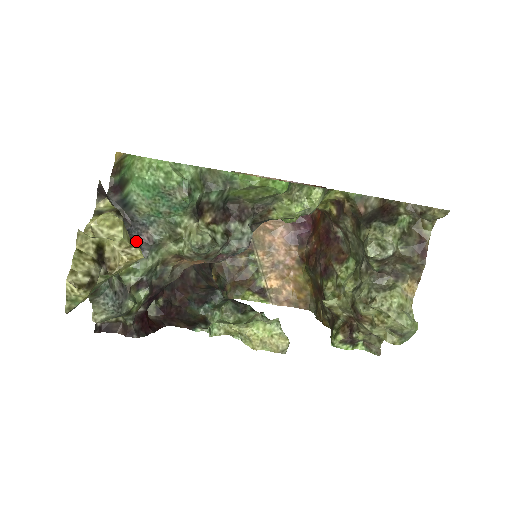
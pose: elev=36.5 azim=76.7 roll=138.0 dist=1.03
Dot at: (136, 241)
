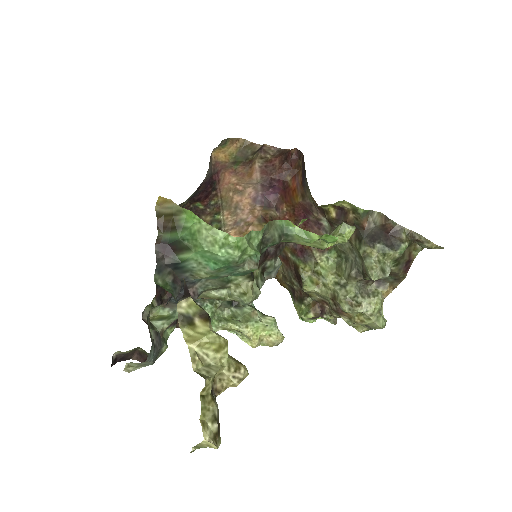
Dot at: (179, 295)
